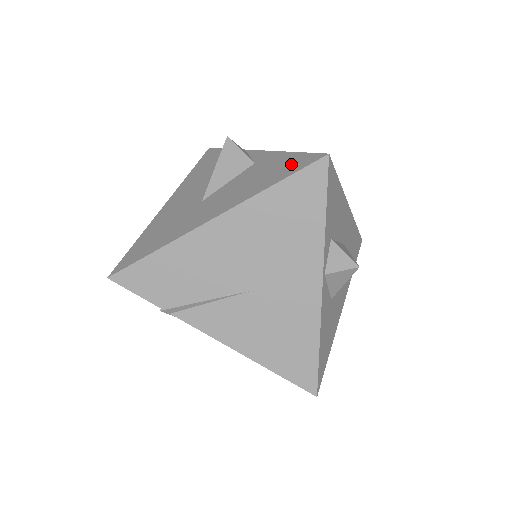
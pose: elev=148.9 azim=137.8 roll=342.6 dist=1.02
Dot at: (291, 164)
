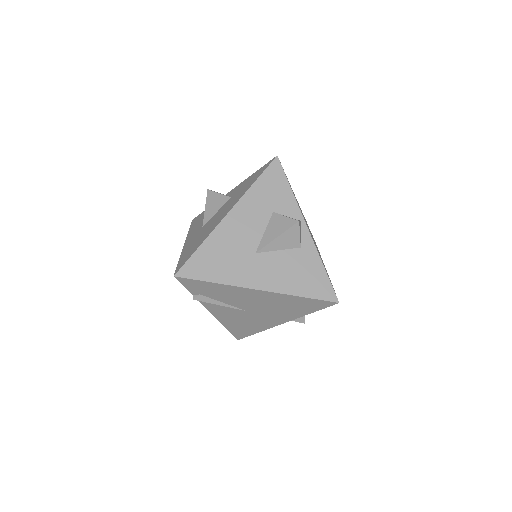
Dot at: (319, 285)
